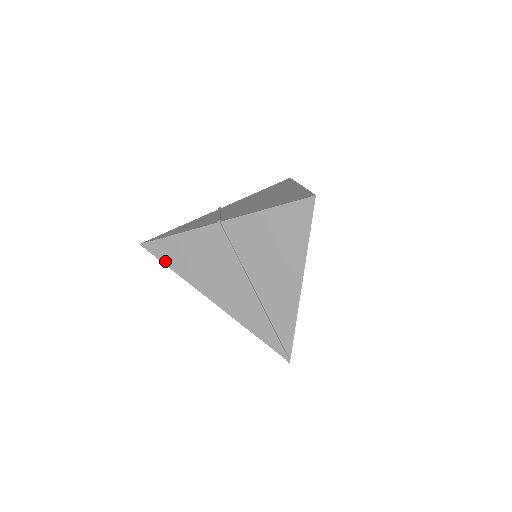
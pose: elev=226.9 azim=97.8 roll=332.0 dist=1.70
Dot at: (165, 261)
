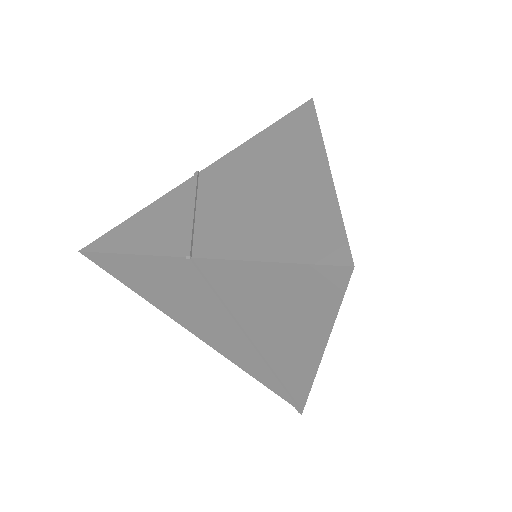
Dot at: (120, 279)
